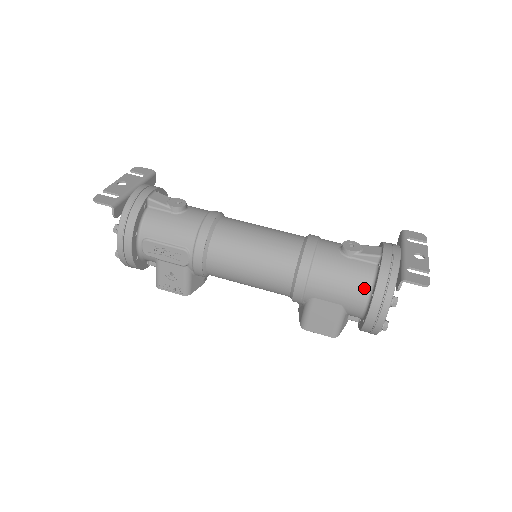
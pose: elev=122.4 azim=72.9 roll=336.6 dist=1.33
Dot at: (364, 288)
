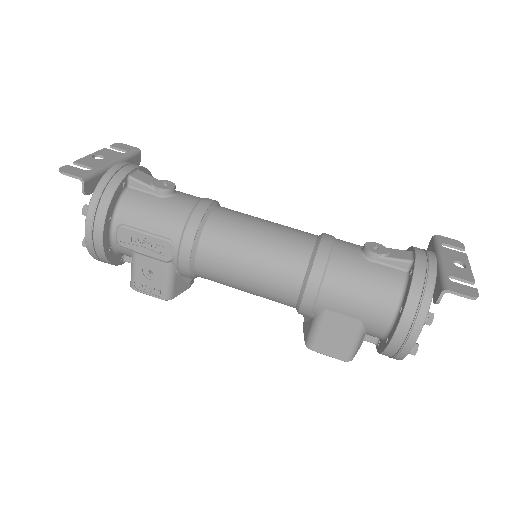
Dot at: (391, 300)
